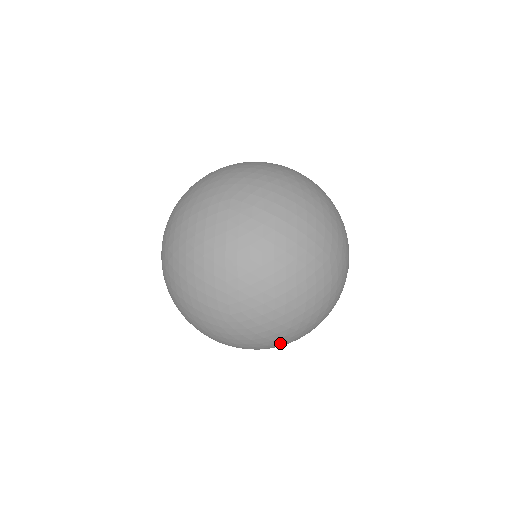
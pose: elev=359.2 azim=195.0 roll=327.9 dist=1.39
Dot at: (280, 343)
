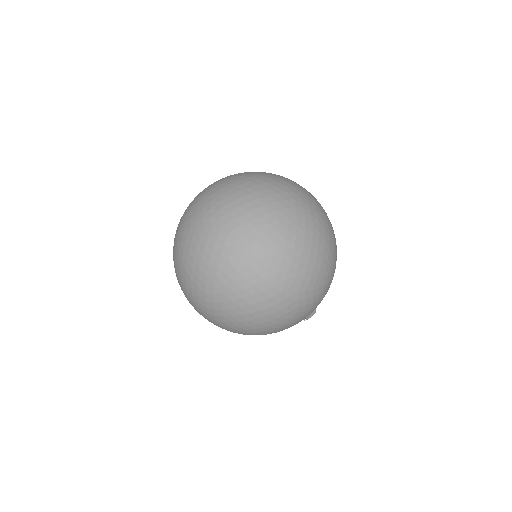
Dot at: (270, 274)
